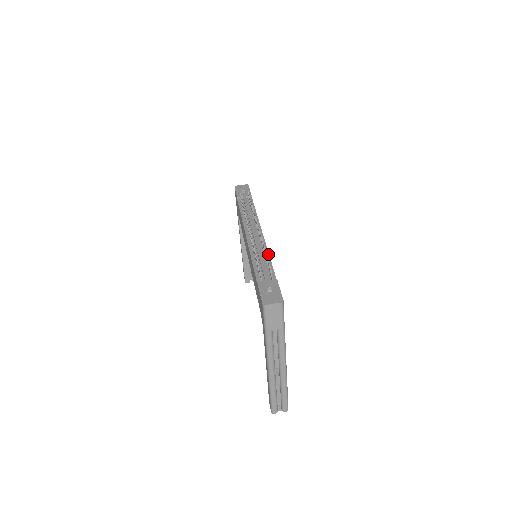
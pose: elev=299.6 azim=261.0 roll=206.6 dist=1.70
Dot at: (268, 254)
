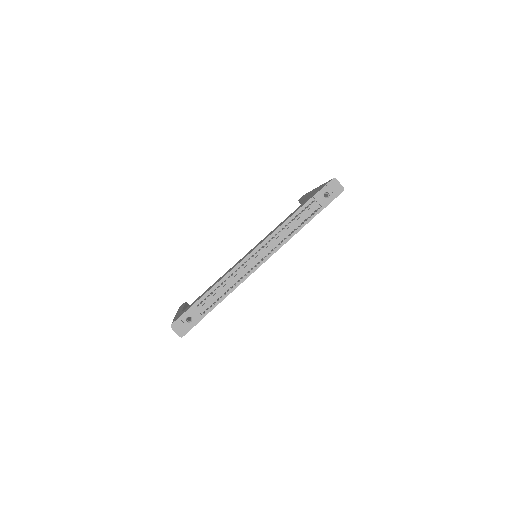
Dot at: (235, 288)
